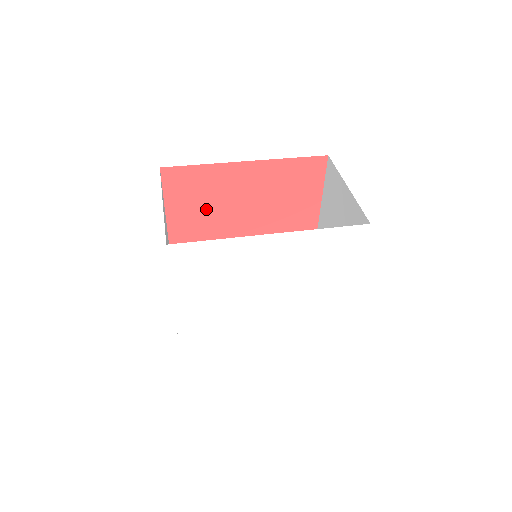
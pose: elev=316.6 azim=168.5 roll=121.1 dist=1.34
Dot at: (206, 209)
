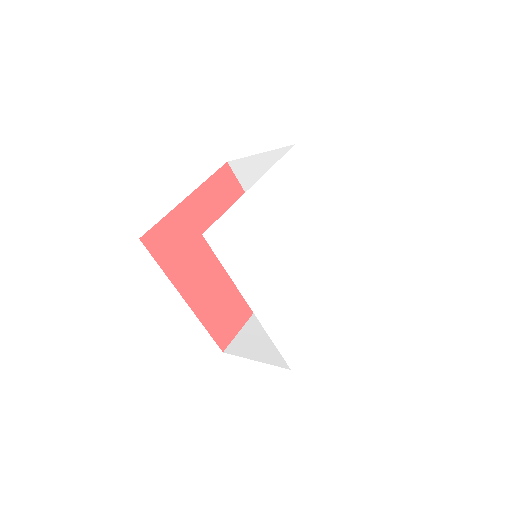
Dot at: (217, 216)
